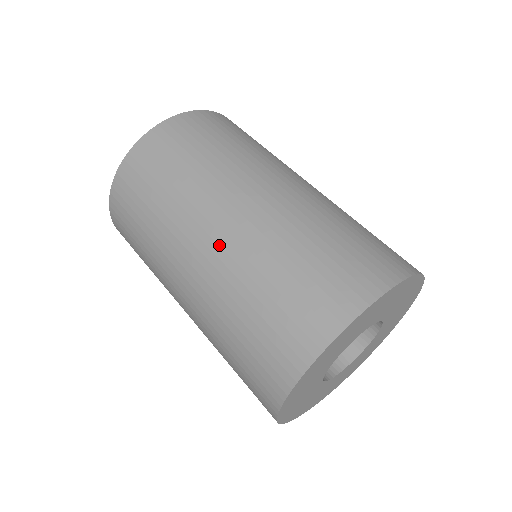
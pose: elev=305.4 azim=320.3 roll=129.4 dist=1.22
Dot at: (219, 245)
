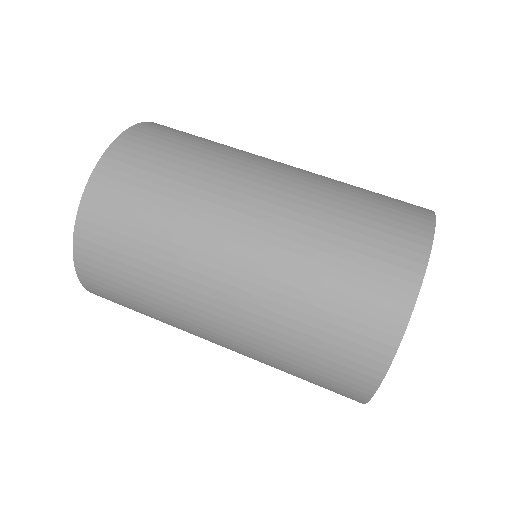
Dot at: (283, 184)
